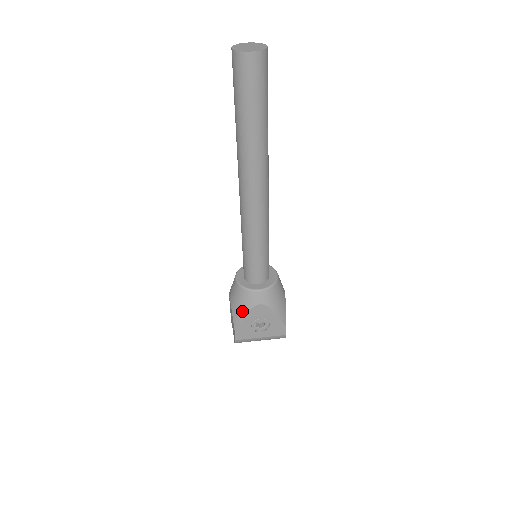
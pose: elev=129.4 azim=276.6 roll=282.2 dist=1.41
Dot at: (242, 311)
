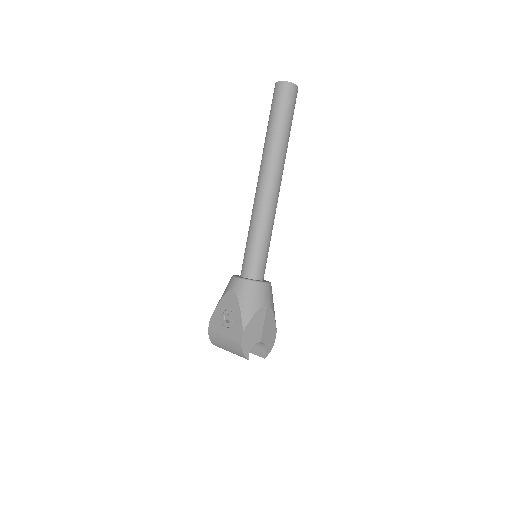
Dot at: (222, 296)
